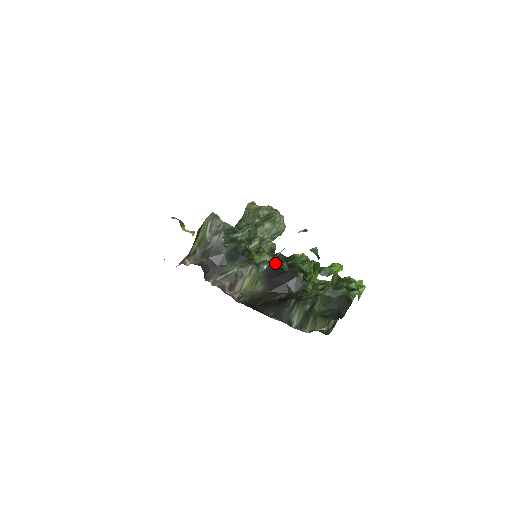
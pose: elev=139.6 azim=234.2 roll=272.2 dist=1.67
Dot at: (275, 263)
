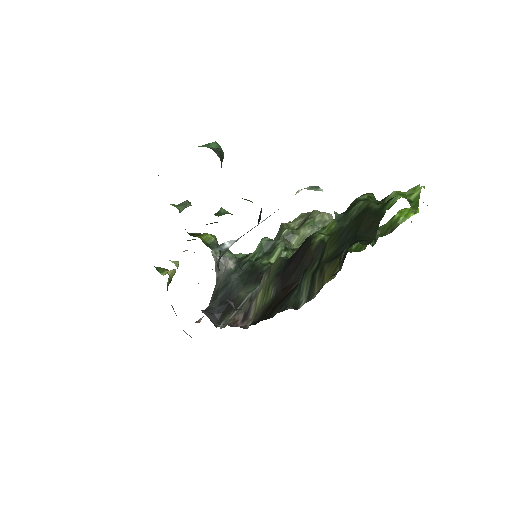
Dot at: occluded
